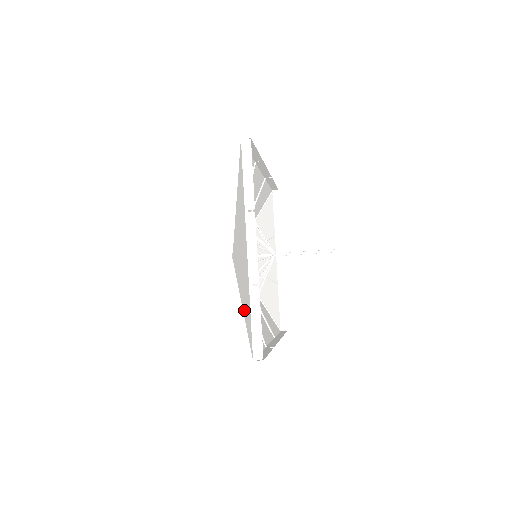
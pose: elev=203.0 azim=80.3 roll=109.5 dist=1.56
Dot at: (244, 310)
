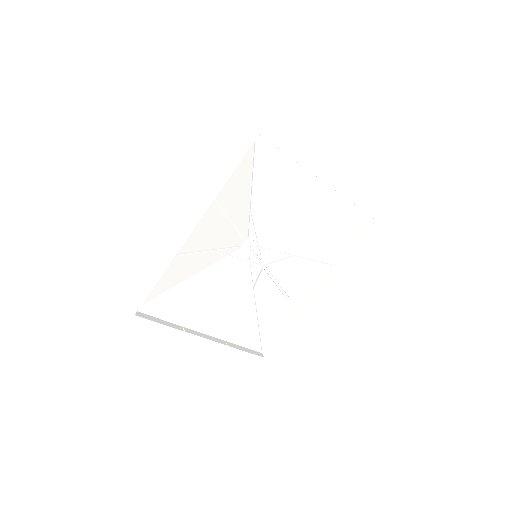
Dot at: (252, 318)
